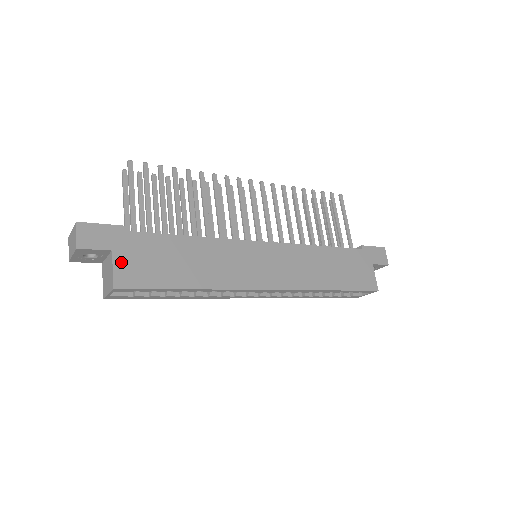
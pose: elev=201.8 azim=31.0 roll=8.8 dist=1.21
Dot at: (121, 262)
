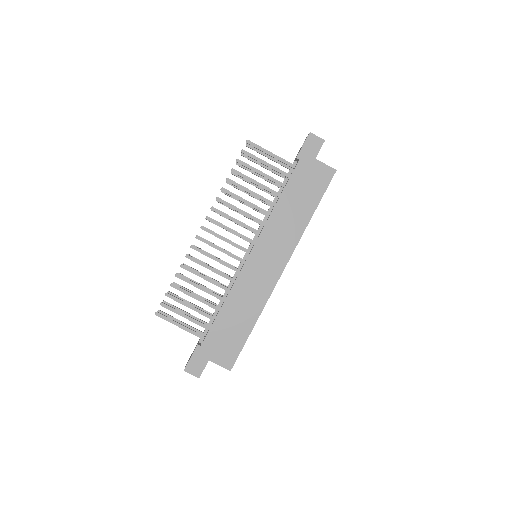
Dot at: (218, 359)
